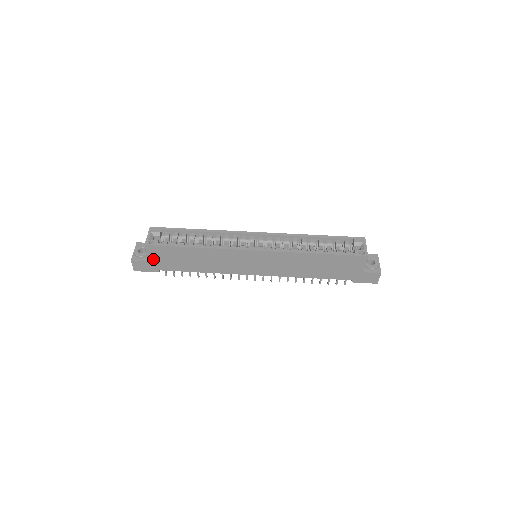
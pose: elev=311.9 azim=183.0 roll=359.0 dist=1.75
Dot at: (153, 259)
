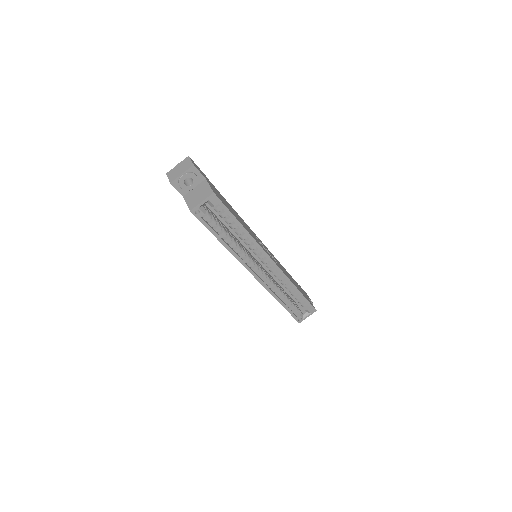
Dot at: occluded
